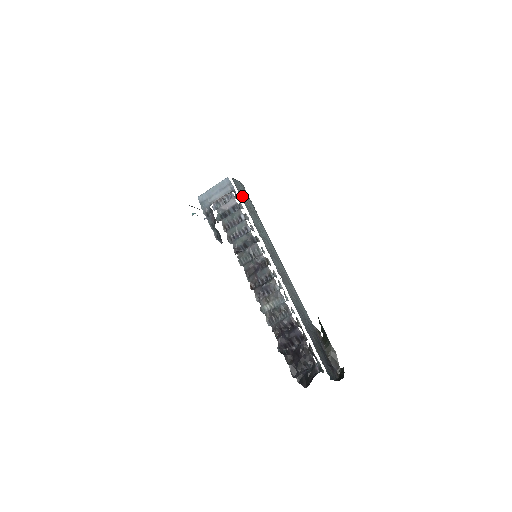
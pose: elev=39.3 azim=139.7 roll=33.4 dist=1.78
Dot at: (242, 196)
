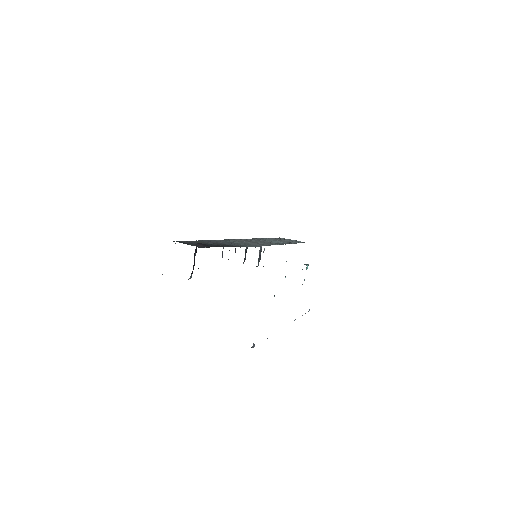
Dot at: occluded
